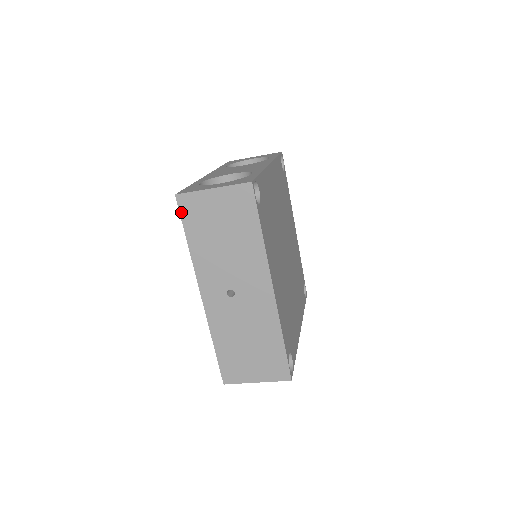
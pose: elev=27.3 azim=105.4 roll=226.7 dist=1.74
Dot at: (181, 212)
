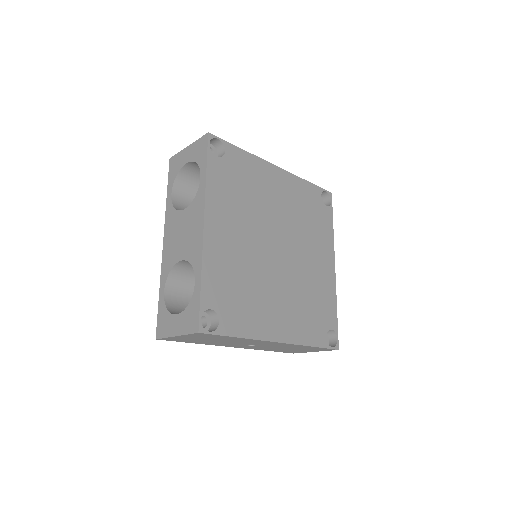
Dot at: occluded
